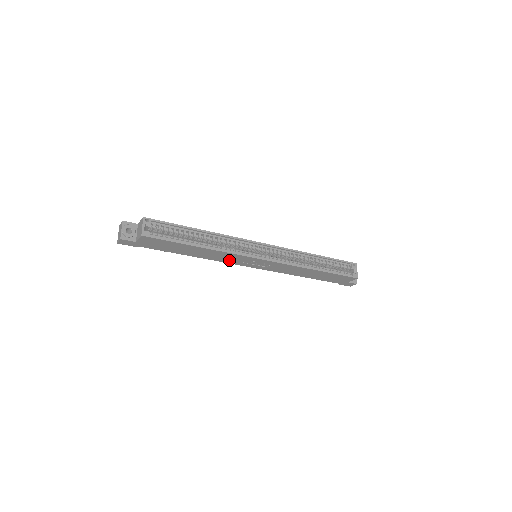
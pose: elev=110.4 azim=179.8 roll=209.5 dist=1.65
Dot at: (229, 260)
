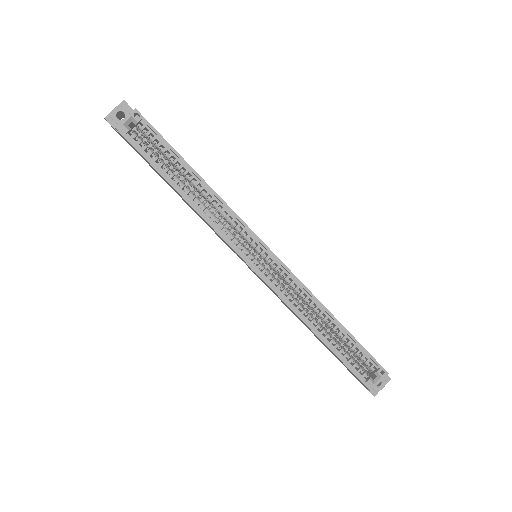
Dot at: occluded
